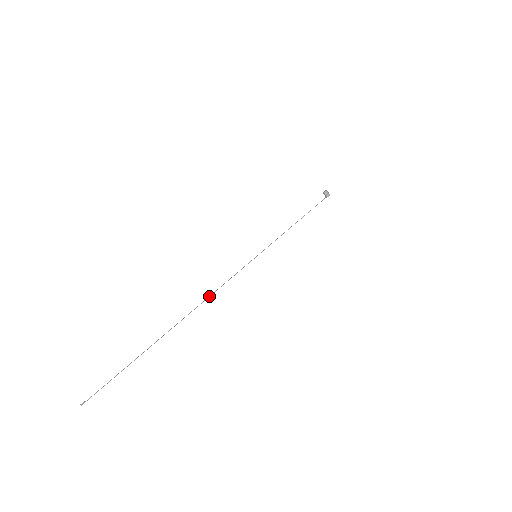
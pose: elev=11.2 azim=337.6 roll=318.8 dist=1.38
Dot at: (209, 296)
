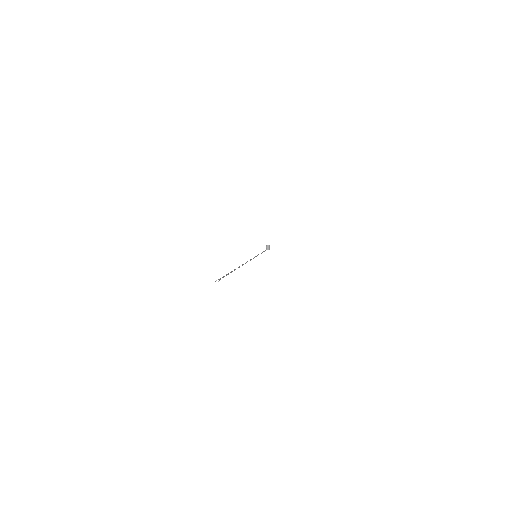
Dot at: occluded
